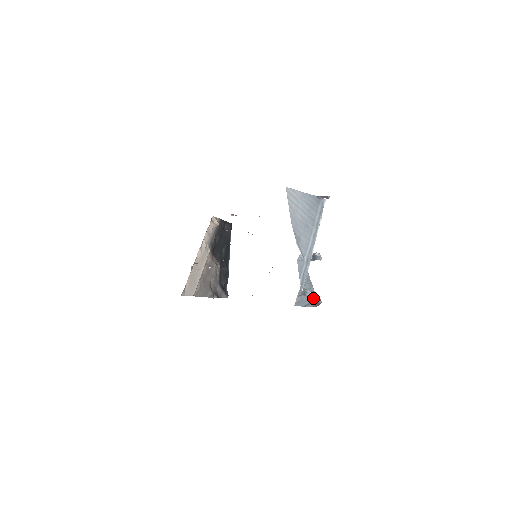
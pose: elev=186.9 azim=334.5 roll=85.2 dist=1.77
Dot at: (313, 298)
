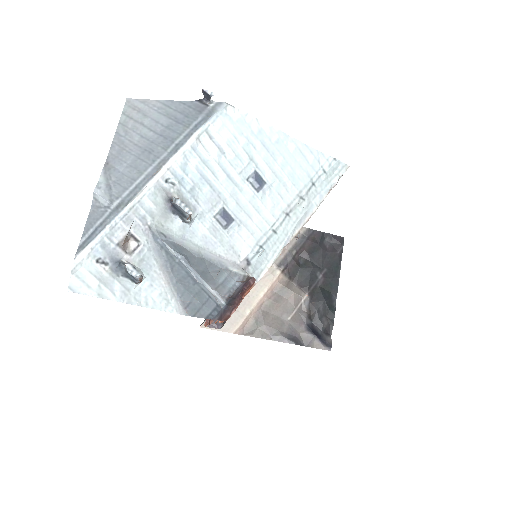
Dot at: (212, 299)
